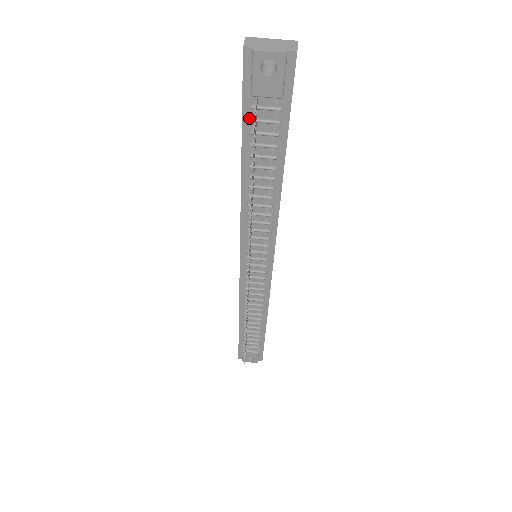
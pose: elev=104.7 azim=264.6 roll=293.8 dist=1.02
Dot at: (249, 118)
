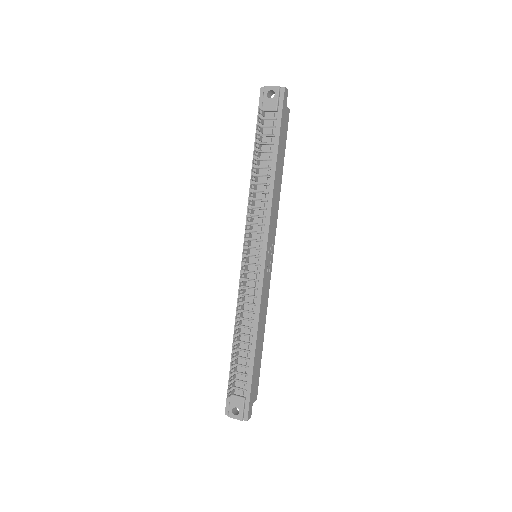
Dot at: (260, 126)
